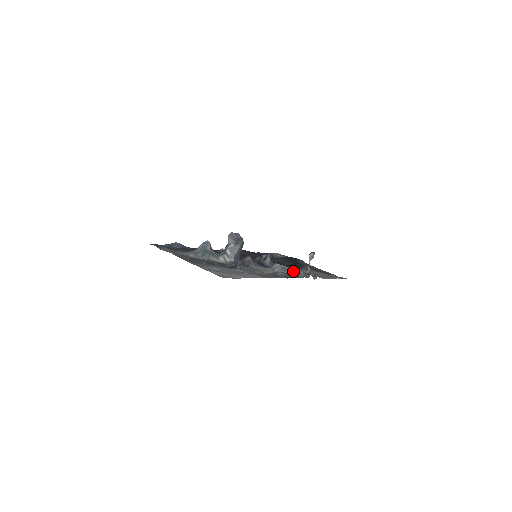
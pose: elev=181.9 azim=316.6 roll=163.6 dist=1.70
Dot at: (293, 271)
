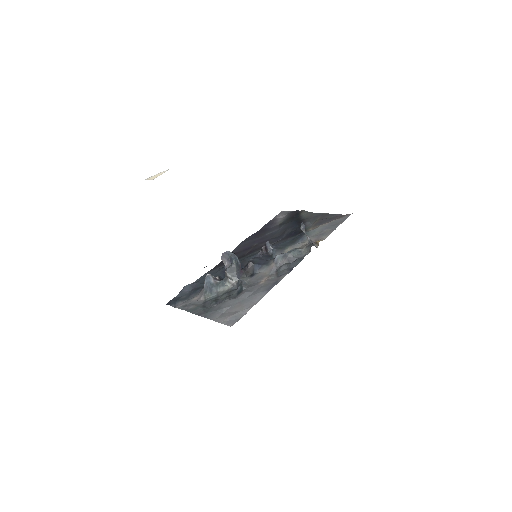
Dot at: (294, 254)
